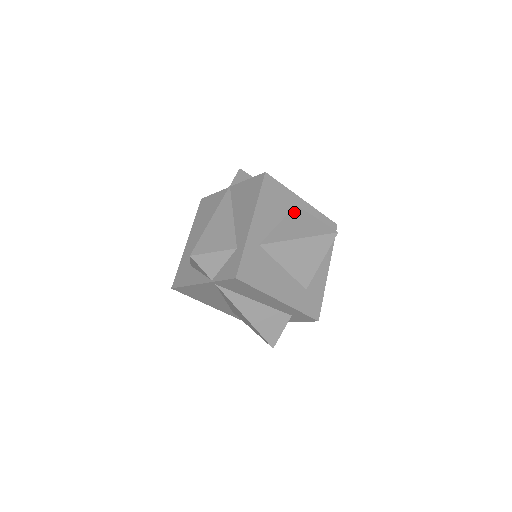
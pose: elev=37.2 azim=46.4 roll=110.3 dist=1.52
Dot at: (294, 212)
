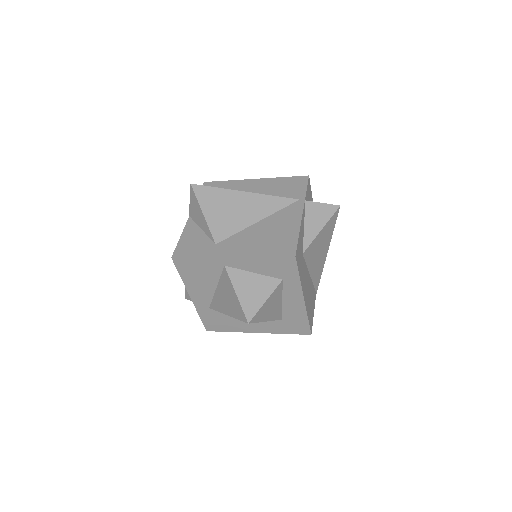
Dot at: (223, 277)
